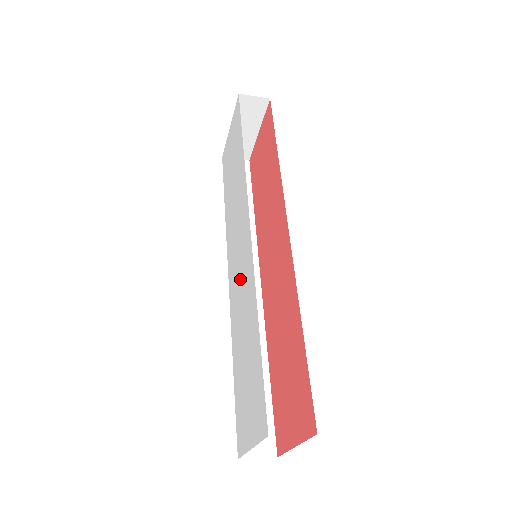
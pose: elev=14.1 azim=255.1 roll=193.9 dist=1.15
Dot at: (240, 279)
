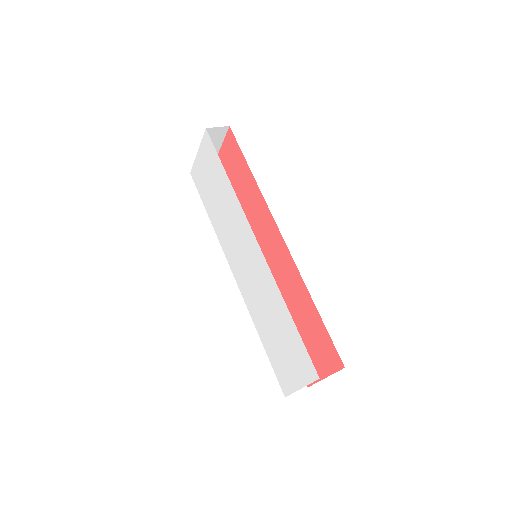
Dot at: (253, 277)
